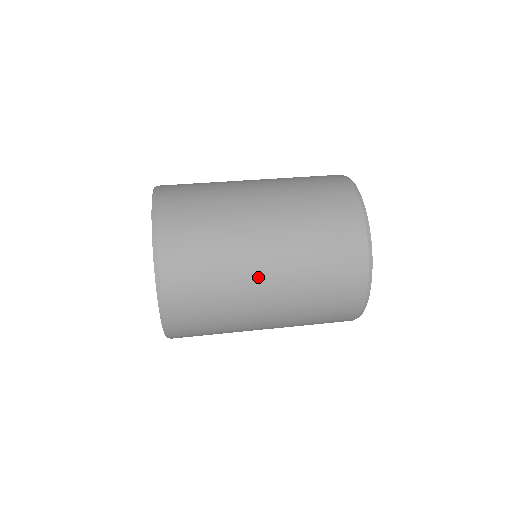
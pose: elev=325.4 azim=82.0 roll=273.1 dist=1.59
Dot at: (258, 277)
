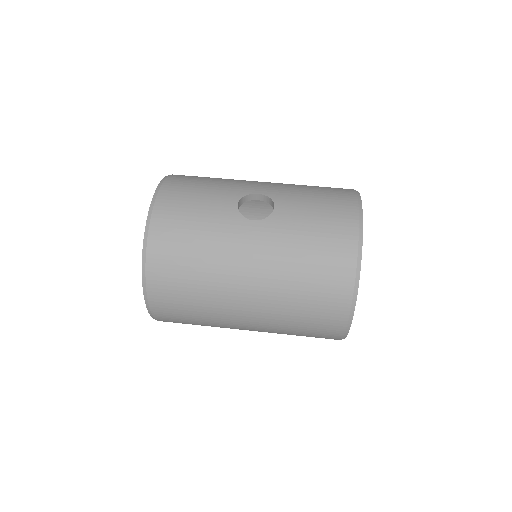
Dot at: occluded
